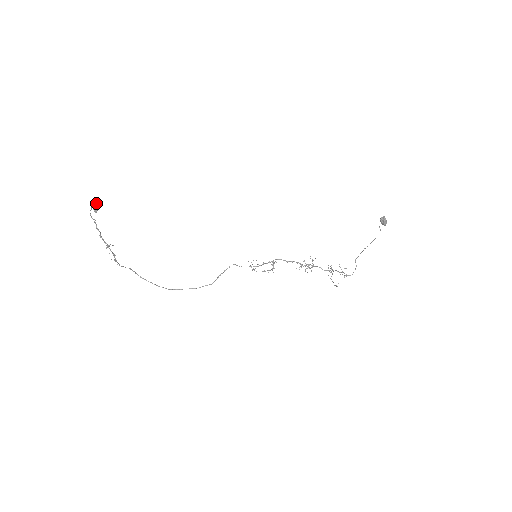
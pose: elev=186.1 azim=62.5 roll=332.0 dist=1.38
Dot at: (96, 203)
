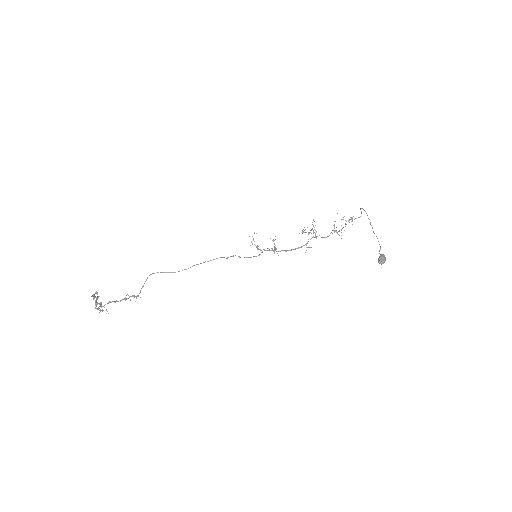
Dot at: (96, 302)
